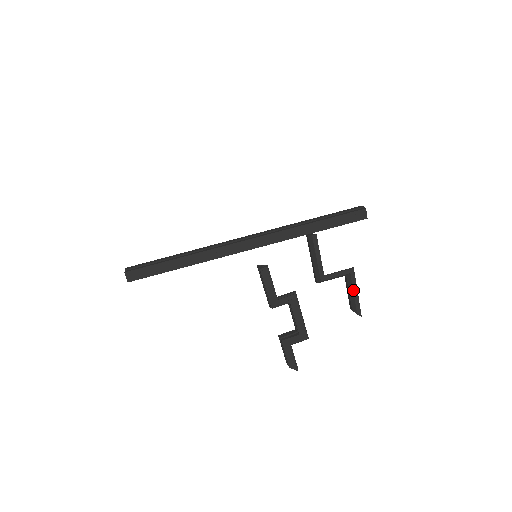
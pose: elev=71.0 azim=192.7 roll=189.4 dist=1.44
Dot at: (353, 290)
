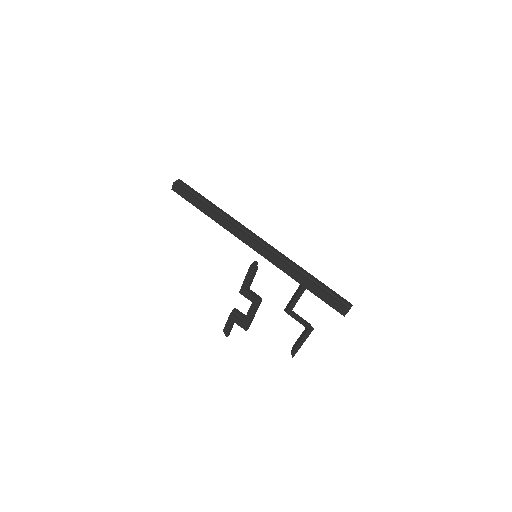
Dot at: (301, 339)
